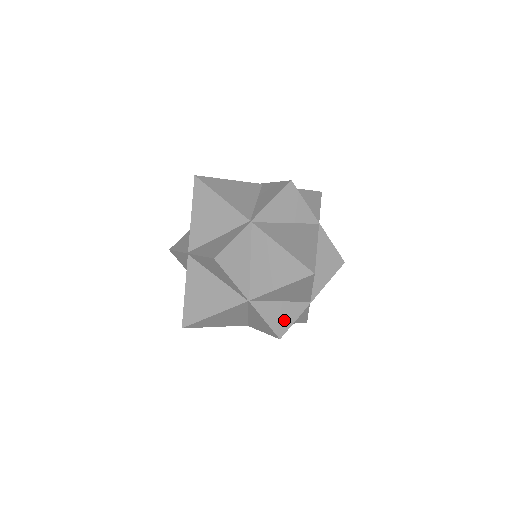
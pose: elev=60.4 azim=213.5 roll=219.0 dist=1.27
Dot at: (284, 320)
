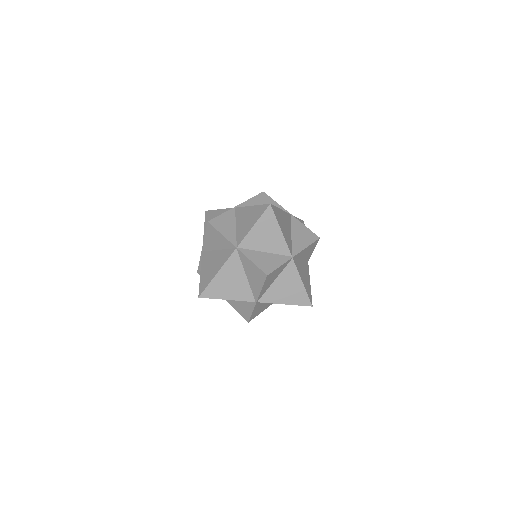
Dot at: (269, 264)
